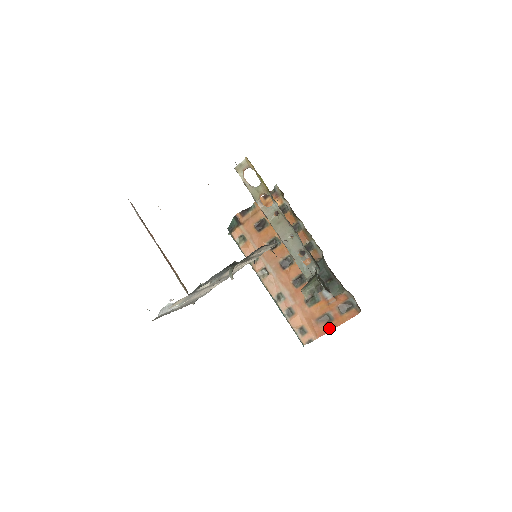
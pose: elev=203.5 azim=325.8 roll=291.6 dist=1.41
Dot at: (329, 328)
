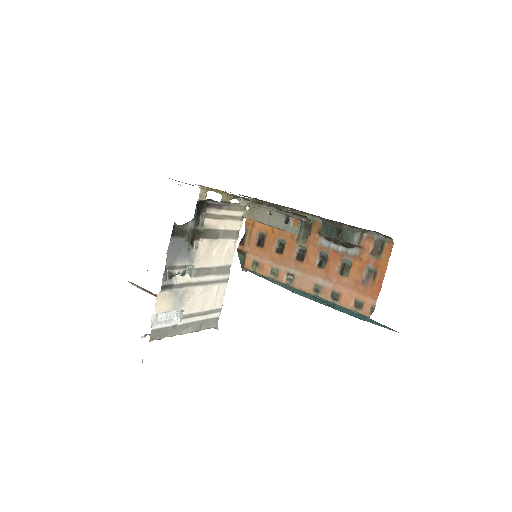
Dot at: (379, 281)
